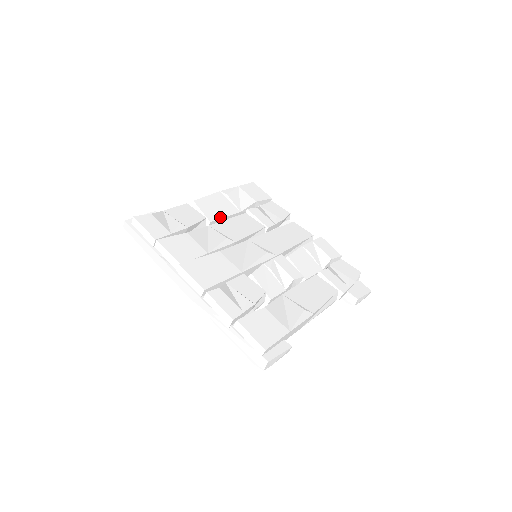
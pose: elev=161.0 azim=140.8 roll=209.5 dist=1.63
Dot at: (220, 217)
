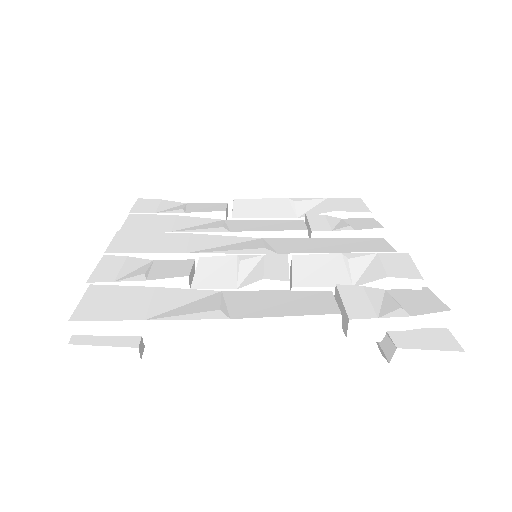
Dot at: (254, 216)
